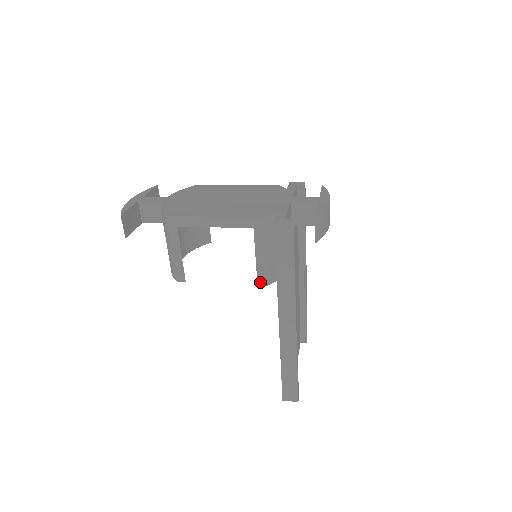
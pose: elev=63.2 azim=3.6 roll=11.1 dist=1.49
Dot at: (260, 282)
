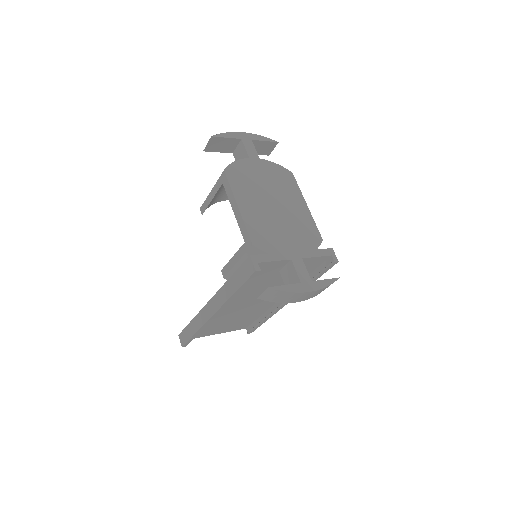
Dot at: (223, 271)
